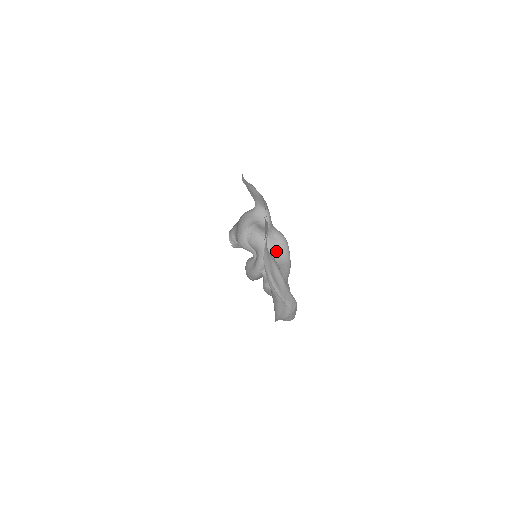
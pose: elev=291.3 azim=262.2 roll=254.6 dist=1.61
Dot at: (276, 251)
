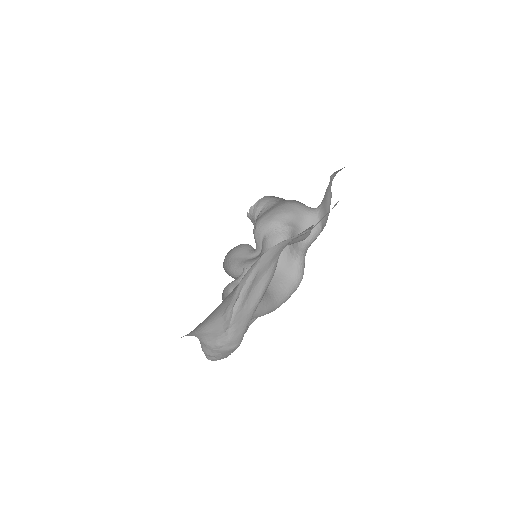
Dot at: (279, 279)
